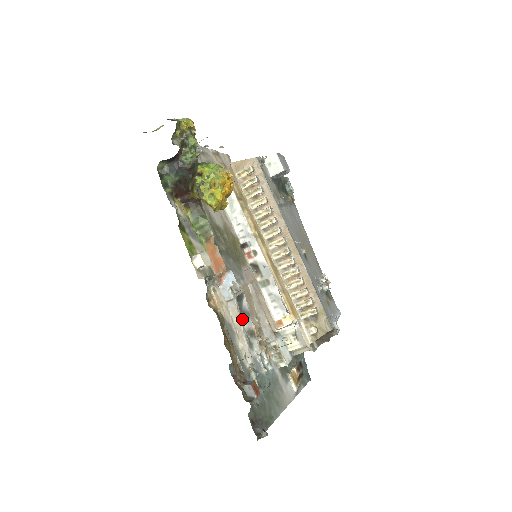
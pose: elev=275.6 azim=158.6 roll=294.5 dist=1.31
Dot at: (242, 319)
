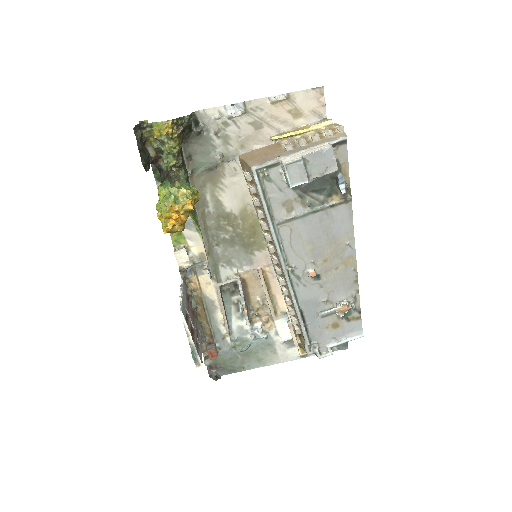
Dot at: occluded
